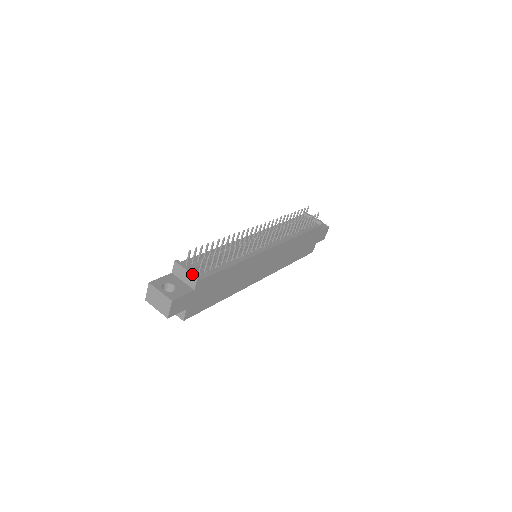
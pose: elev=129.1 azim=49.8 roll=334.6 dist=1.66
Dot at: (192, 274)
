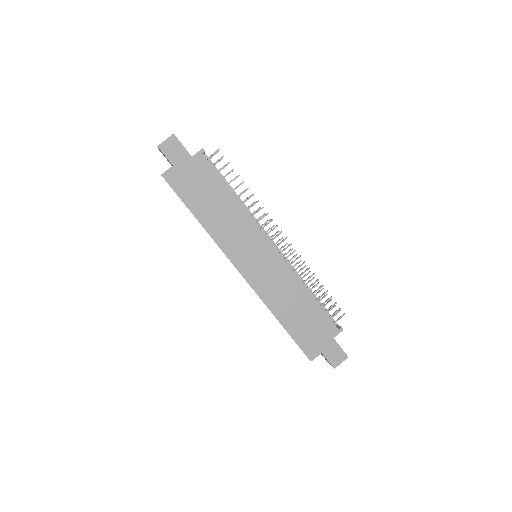
Dot at: occluded
